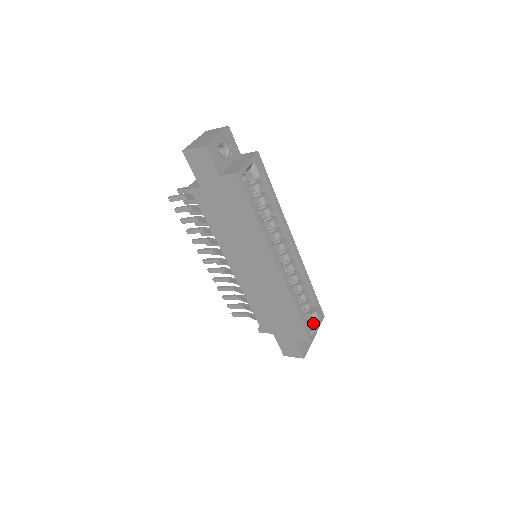
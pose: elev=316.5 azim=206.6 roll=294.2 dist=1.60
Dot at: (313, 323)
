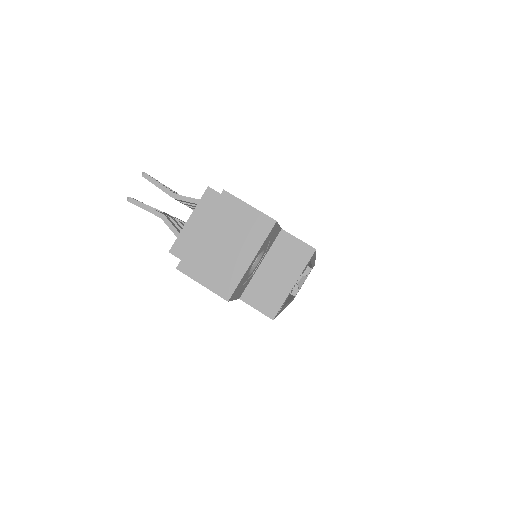
Dot at: (301, 280)
